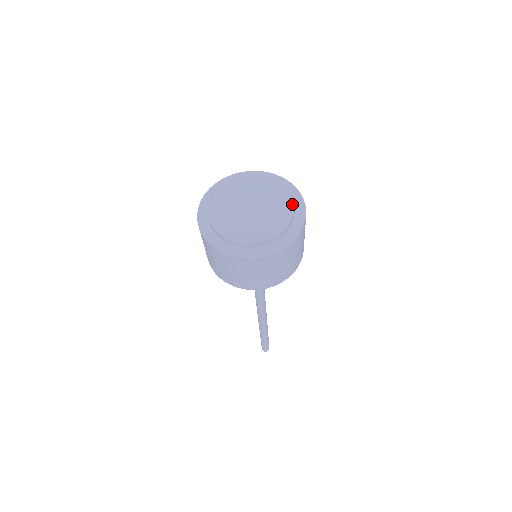
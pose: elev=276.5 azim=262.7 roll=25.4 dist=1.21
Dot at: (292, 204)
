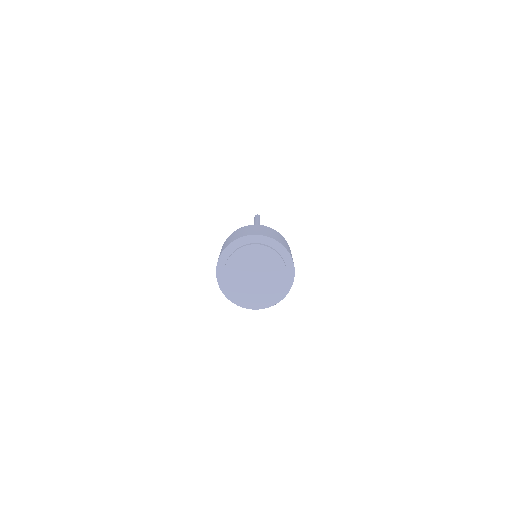
Dot at: (285, 274)
